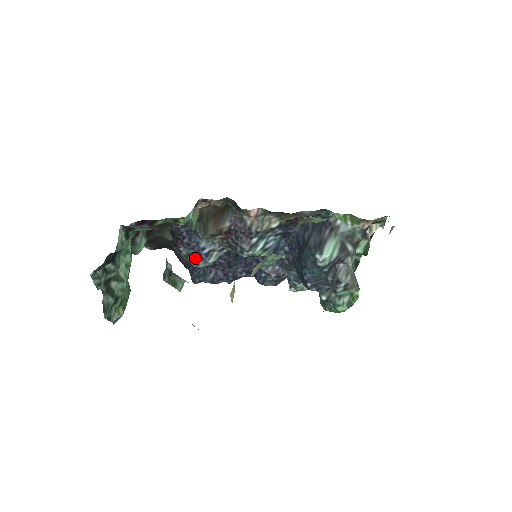
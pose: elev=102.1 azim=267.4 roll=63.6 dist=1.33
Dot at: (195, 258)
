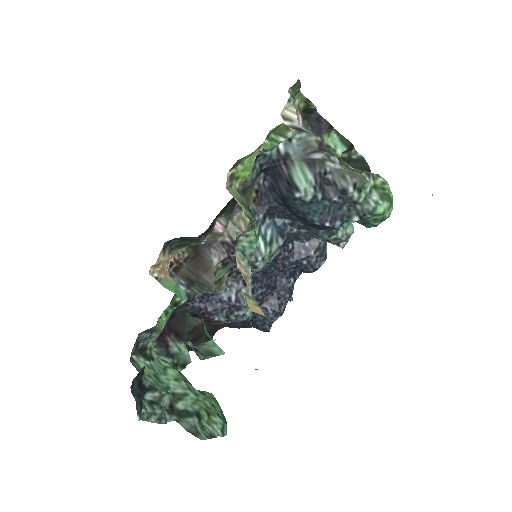
Dot at: (235, 313)
